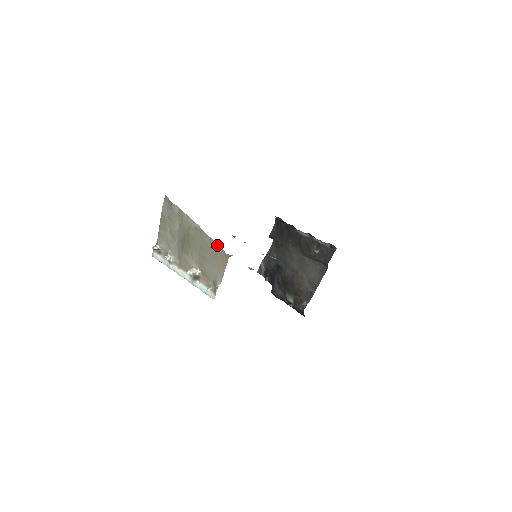
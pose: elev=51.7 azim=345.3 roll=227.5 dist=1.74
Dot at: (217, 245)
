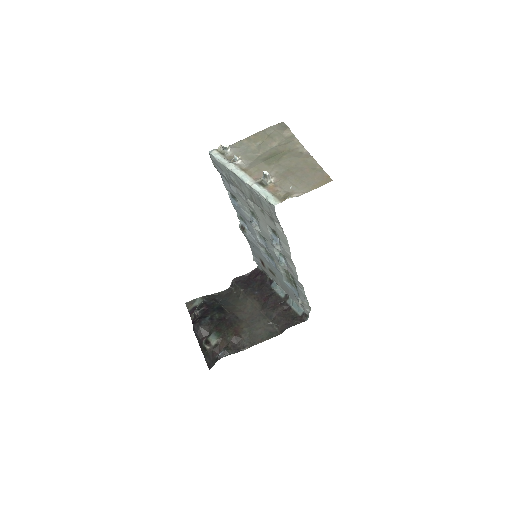
Dot at: occluded
